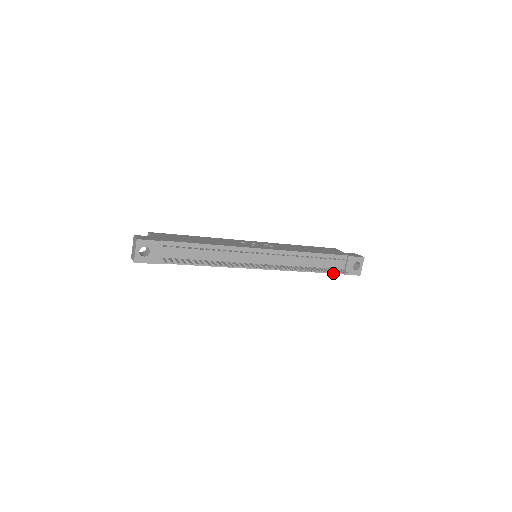
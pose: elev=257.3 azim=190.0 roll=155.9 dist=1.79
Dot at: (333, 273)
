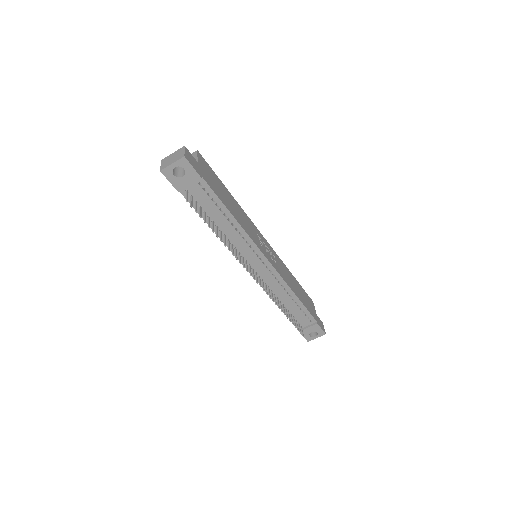
Dot at: (293, 322)
